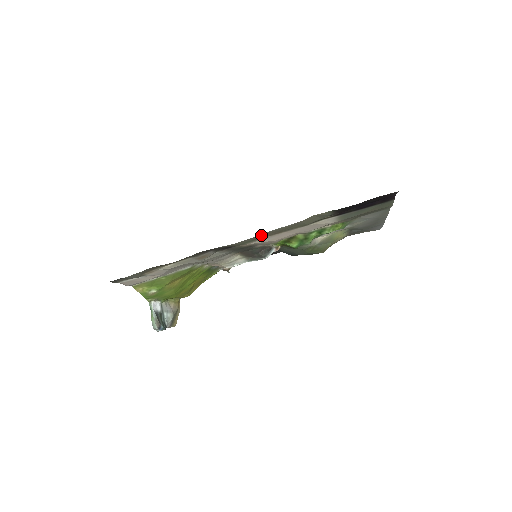
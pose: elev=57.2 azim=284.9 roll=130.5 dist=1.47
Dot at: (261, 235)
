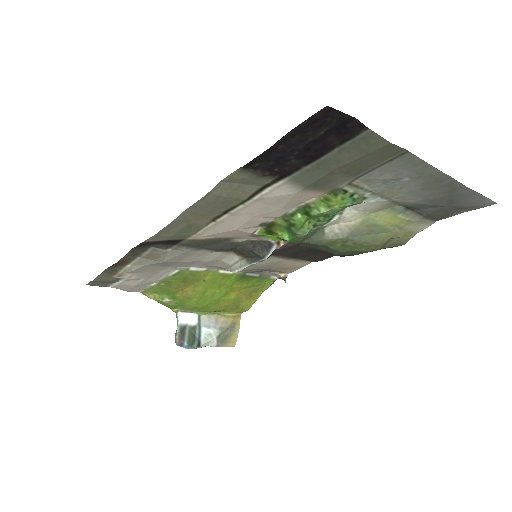
Dot at: (181, 221)
